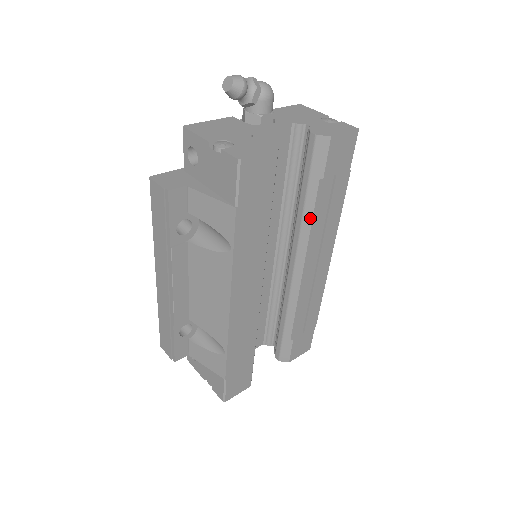
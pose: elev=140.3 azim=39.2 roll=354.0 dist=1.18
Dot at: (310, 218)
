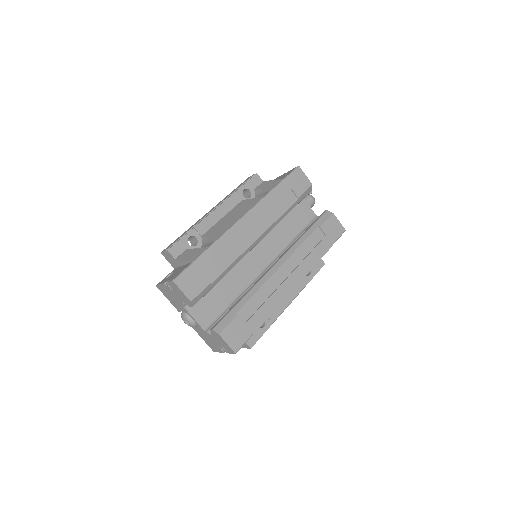
Dot at: (302, 241)
